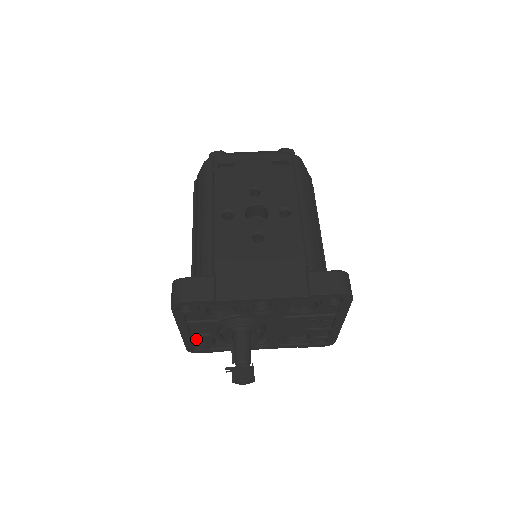
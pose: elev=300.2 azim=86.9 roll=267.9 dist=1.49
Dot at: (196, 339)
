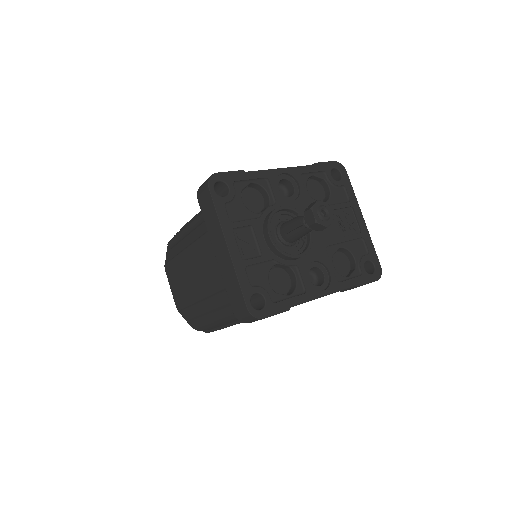
Dot at: (250, 276)
